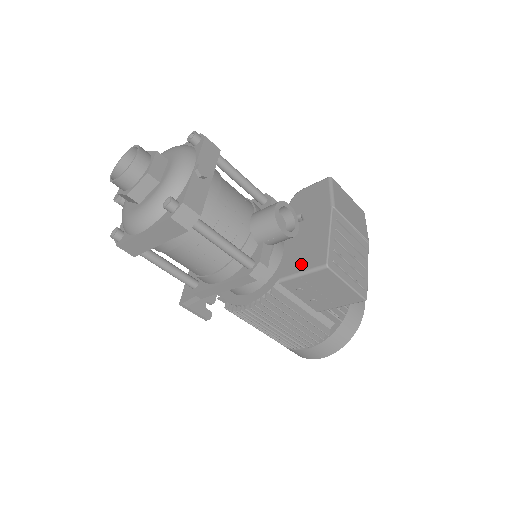
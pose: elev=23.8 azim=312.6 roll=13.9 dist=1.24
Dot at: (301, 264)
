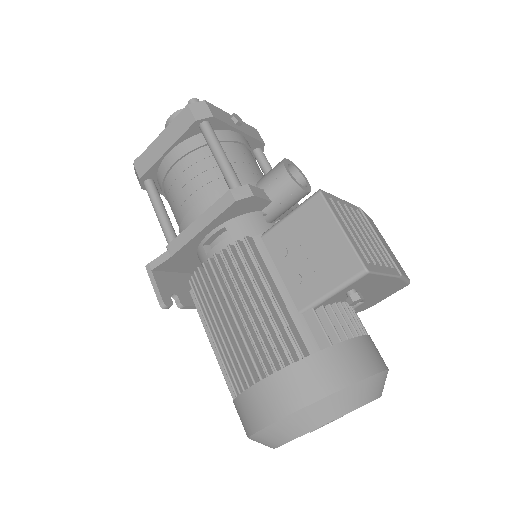
Dot at: occluded
